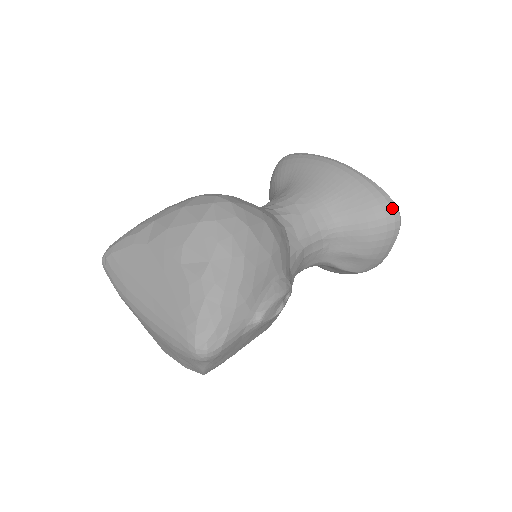
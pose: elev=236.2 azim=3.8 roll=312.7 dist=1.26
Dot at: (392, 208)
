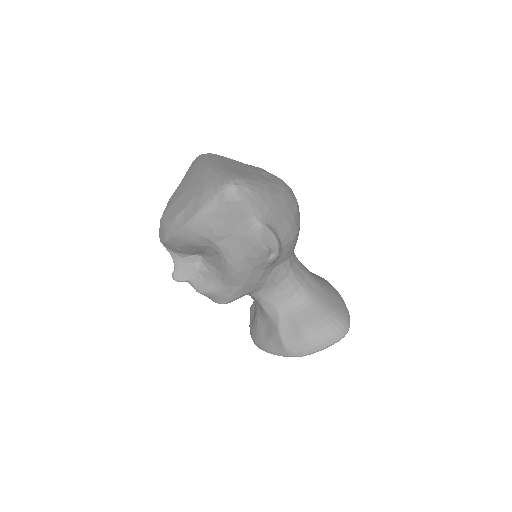
Dot at: (347, 323)
